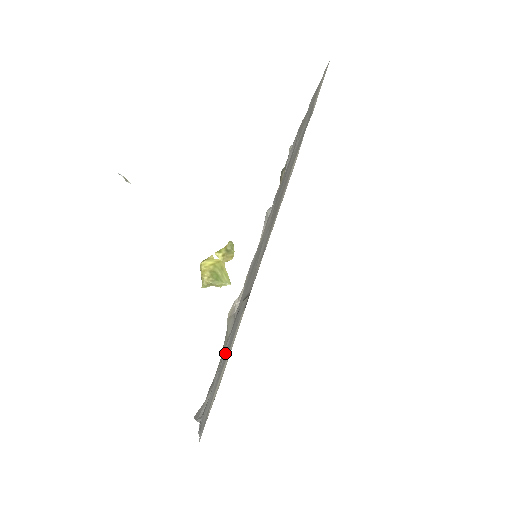
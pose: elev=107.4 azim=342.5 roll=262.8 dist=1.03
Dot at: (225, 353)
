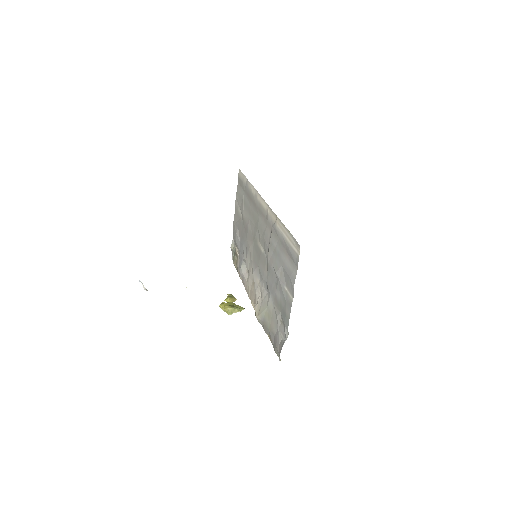
Dot at: (278, 264)
